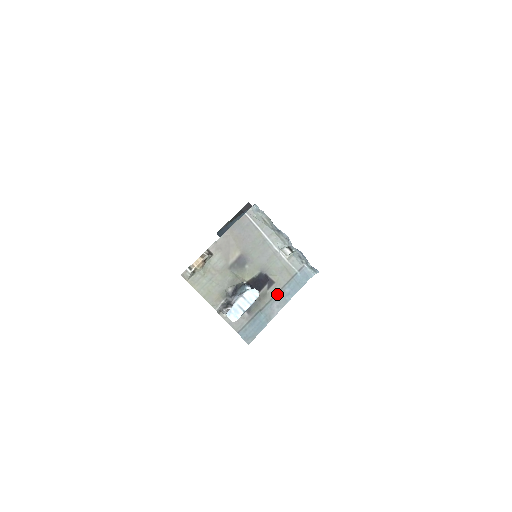
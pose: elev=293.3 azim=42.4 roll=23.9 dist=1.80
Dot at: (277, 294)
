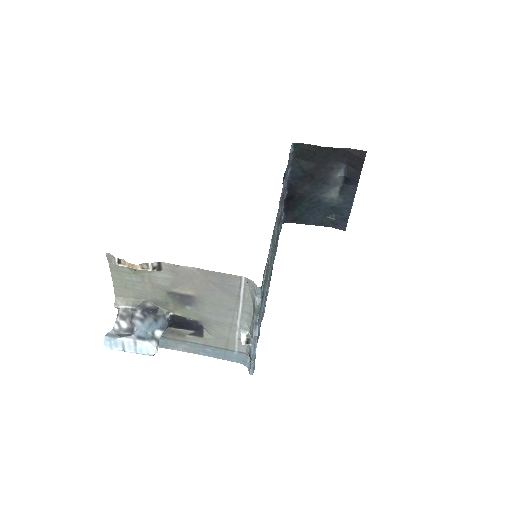
Dot at: (195, 343)
